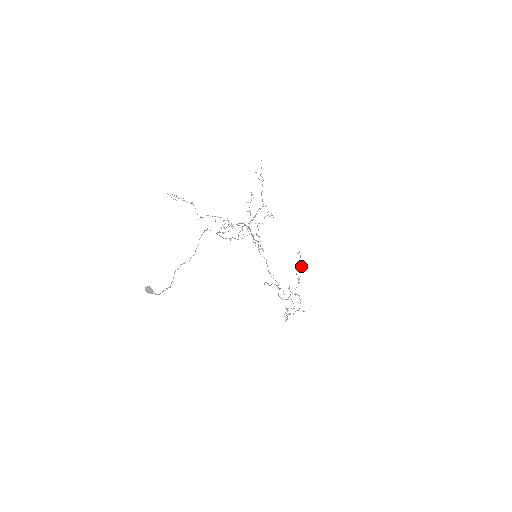
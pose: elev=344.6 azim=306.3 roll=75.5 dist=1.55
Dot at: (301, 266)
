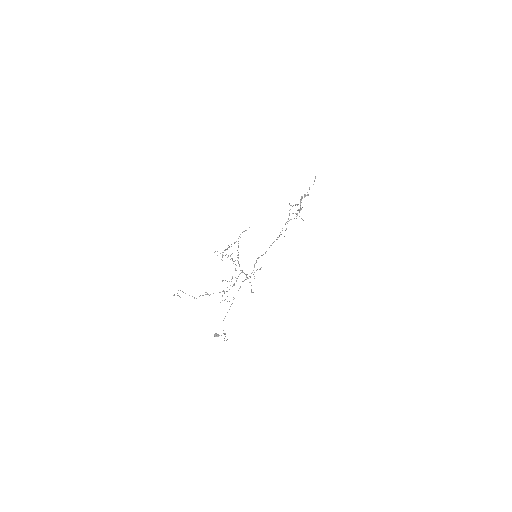
Dot at: occluded
